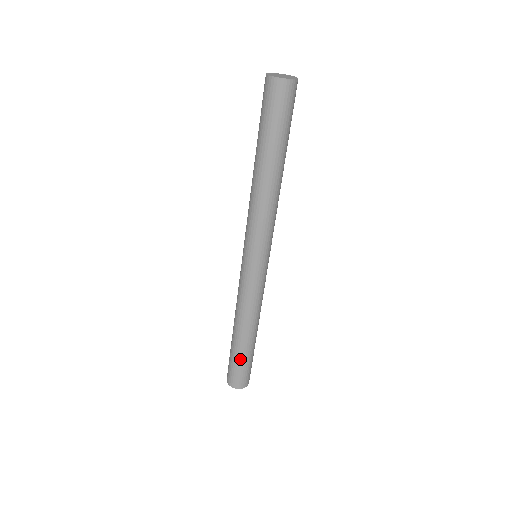
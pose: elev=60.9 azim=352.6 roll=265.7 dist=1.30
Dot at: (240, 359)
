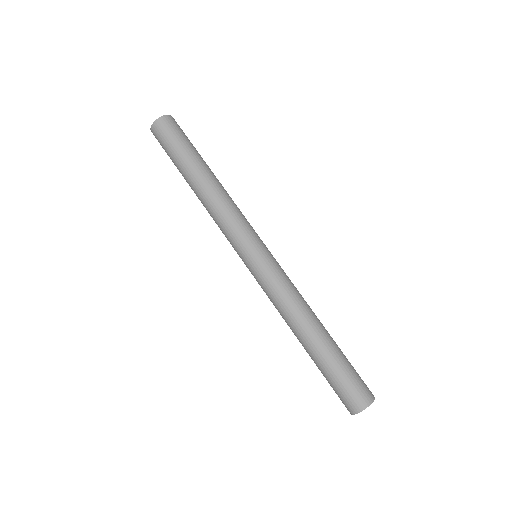
Dot at: (341, 360)
